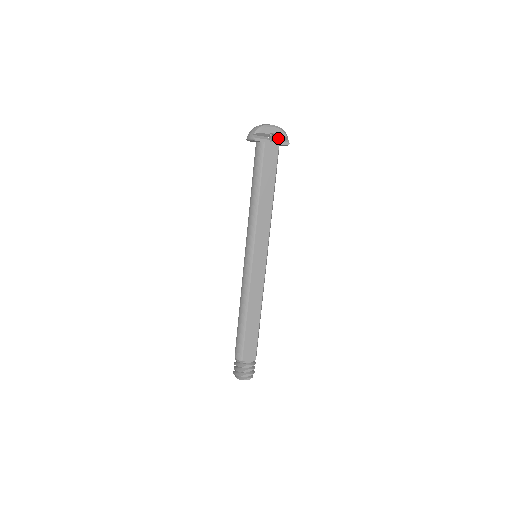
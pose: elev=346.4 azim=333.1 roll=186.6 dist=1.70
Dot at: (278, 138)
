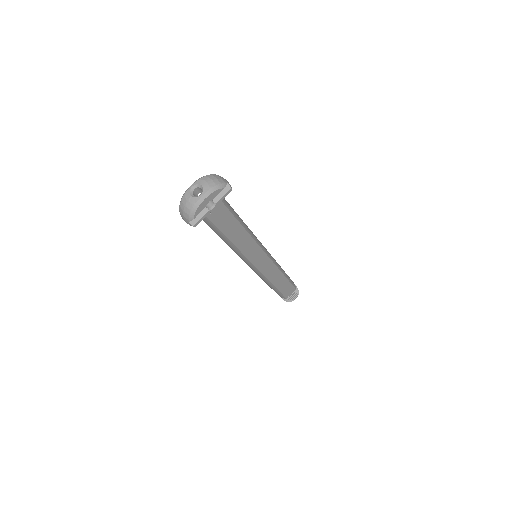
Dot at: occluded
